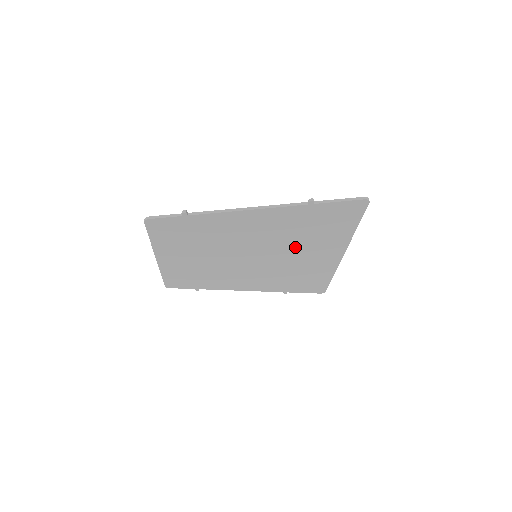
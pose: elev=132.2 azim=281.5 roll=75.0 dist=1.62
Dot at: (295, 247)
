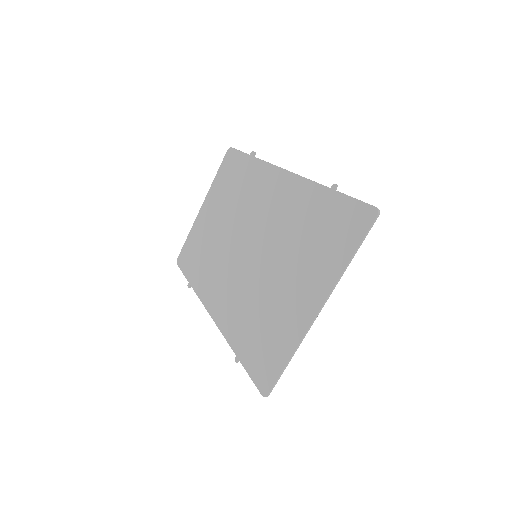
Dot at: (289, 260)
